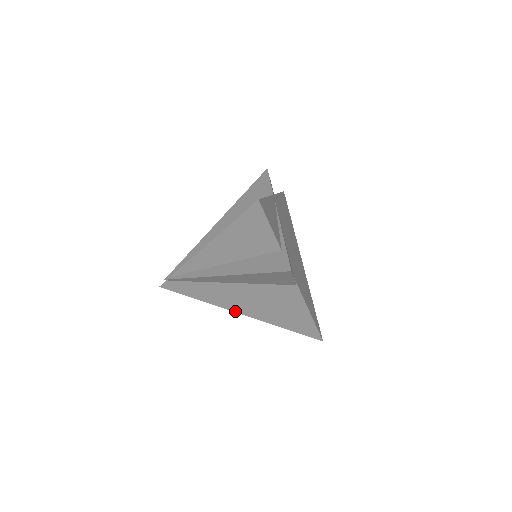
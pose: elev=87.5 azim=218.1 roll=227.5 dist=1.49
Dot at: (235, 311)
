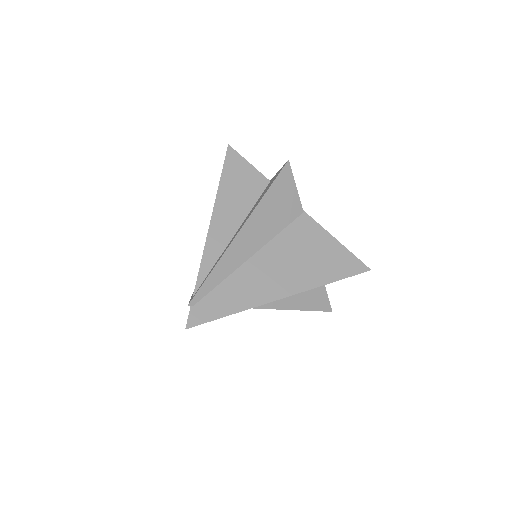
Dot at: (279, 297)
